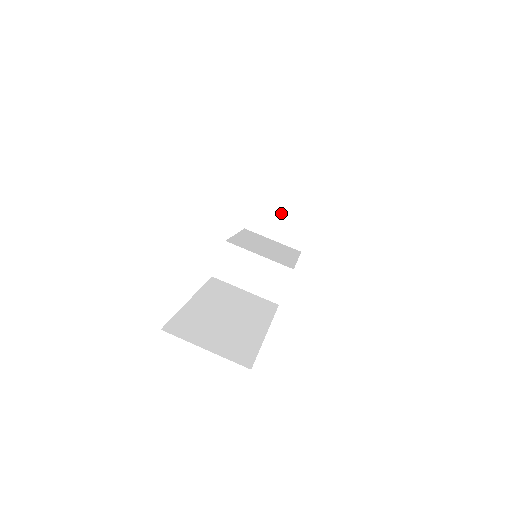
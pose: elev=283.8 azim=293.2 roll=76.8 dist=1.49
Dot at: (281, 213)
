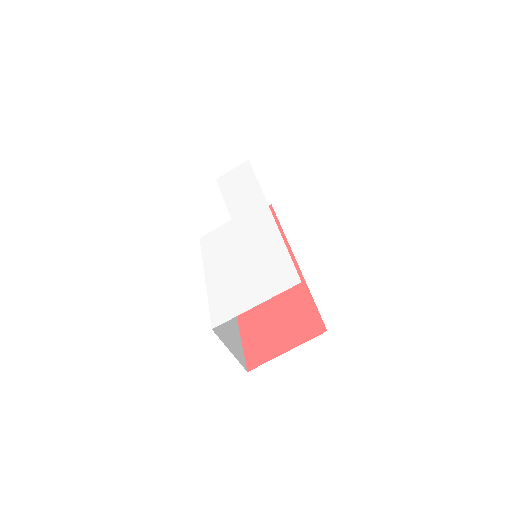
Dot at: occluded
